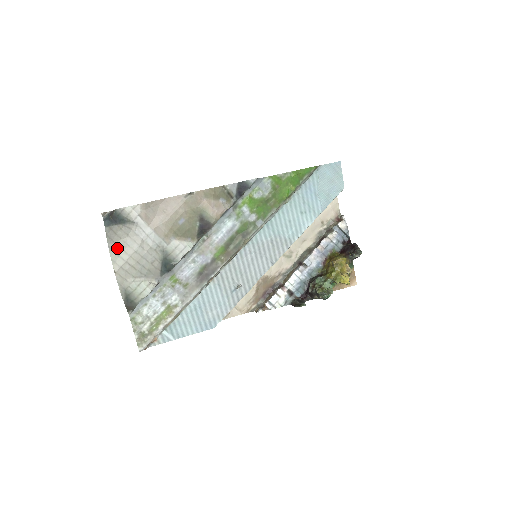
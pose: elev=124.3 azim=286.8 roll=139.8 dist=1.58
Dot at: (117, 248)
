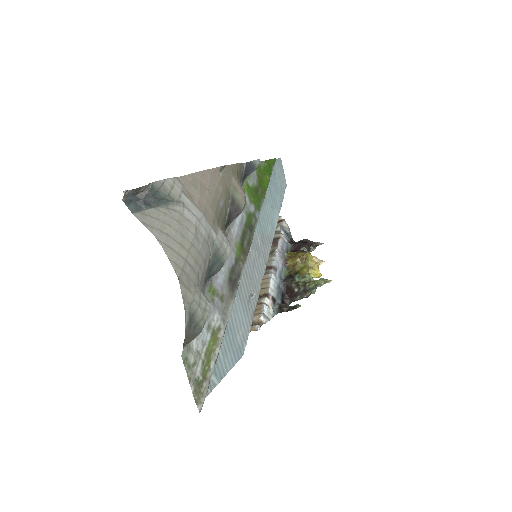
Dot at: (170, 241)
